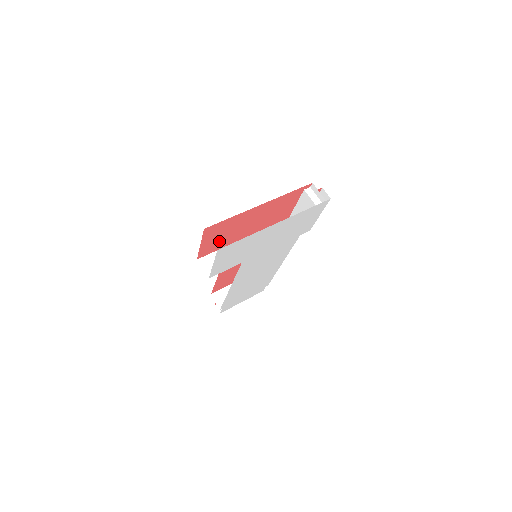
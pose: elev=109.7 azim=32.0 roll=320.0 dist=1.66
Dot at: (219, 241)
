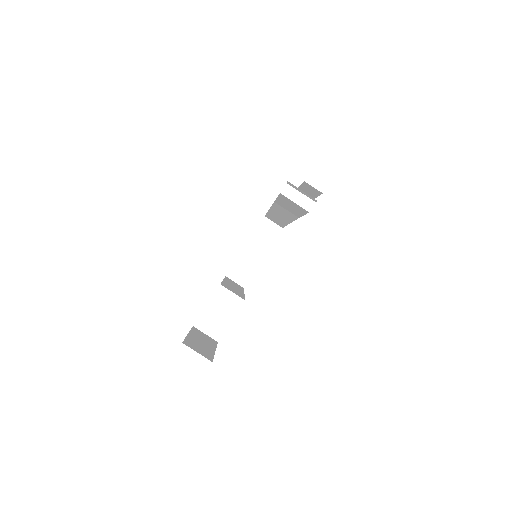
Dot at: occluded
